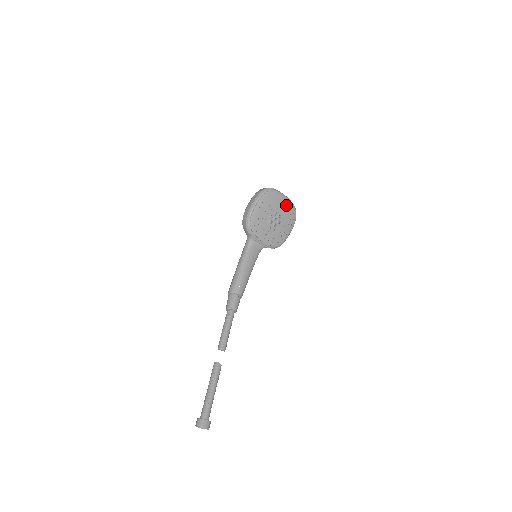
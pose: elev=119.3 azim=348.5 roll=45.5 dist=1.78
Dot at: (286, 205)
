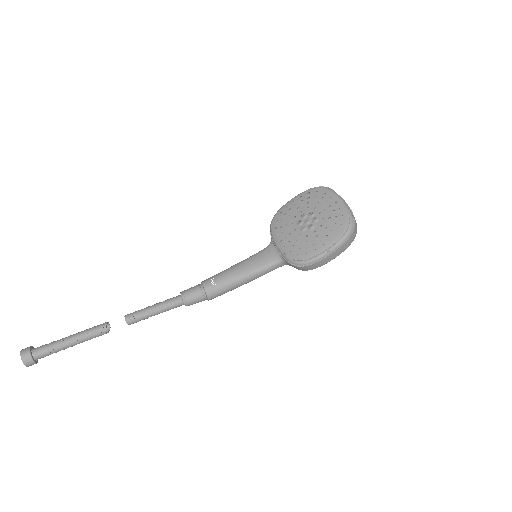
Dot at: (341, 215)
